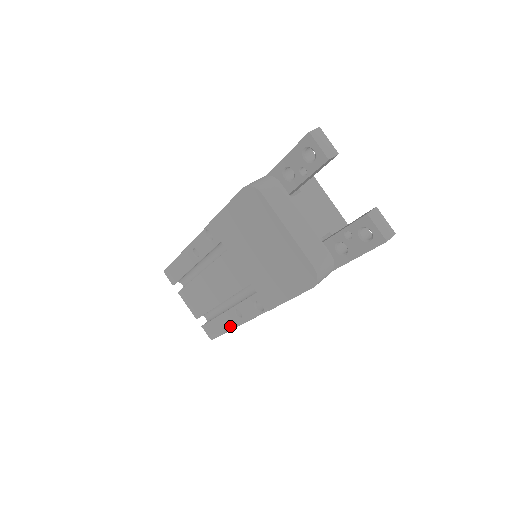
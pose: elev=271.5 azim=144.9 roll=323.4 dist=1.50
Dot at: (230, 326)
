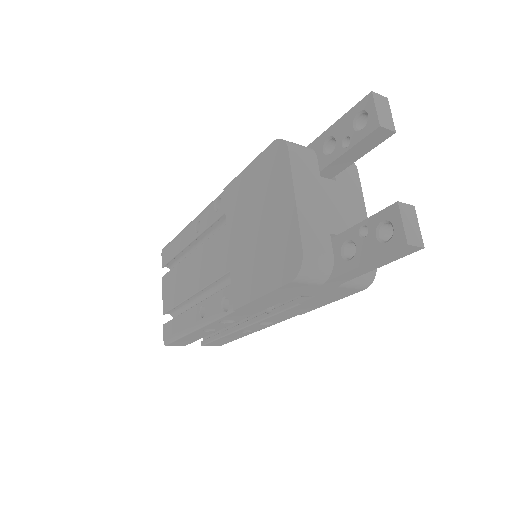
Dot at: (188, 328)
